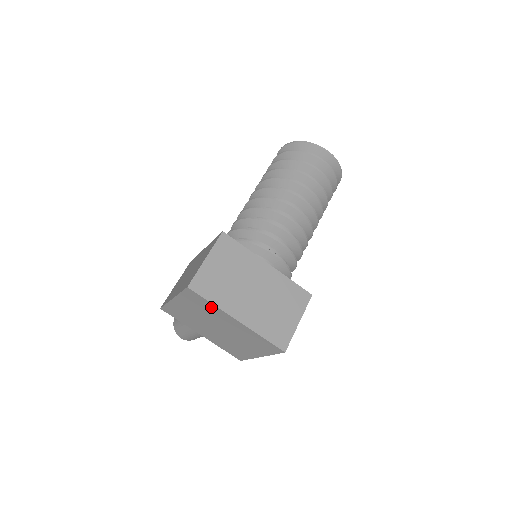
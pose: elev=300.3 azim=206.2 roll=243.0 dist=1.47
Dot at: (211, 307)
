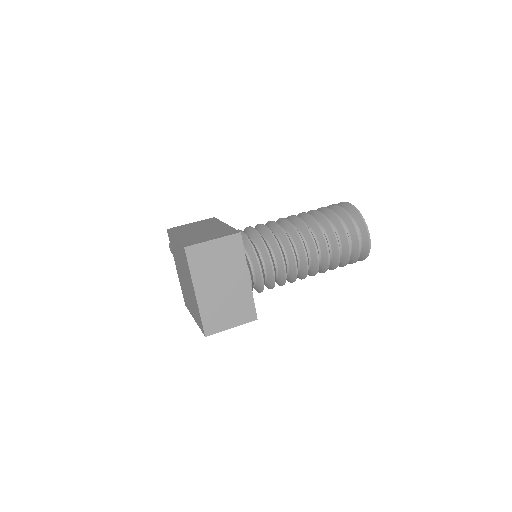
Dot at: (188, 270)
